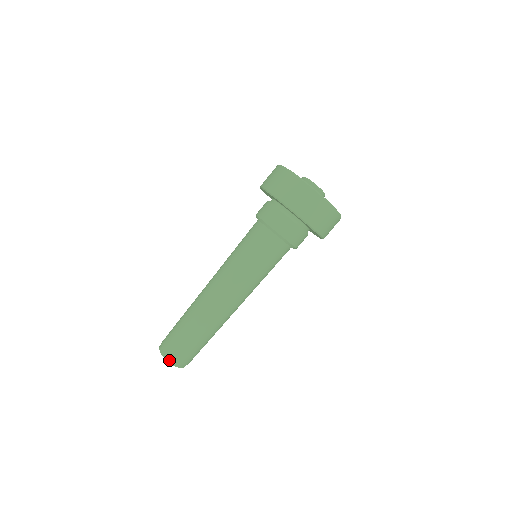
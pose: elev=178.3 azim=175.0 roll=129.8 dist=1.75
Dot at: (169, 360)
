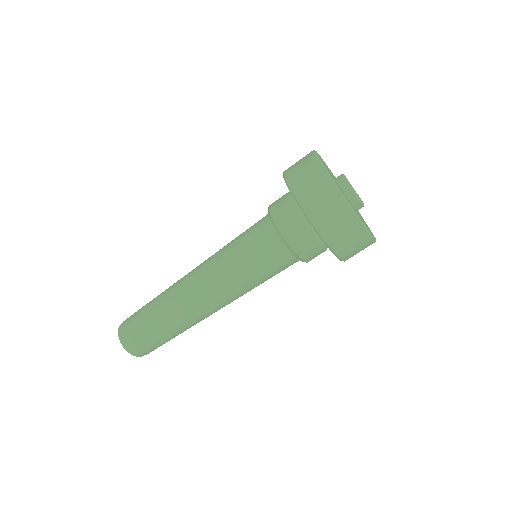
Dot at: (121, 339)
